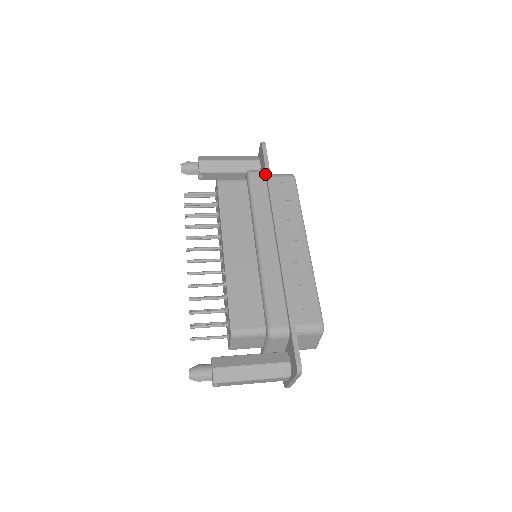
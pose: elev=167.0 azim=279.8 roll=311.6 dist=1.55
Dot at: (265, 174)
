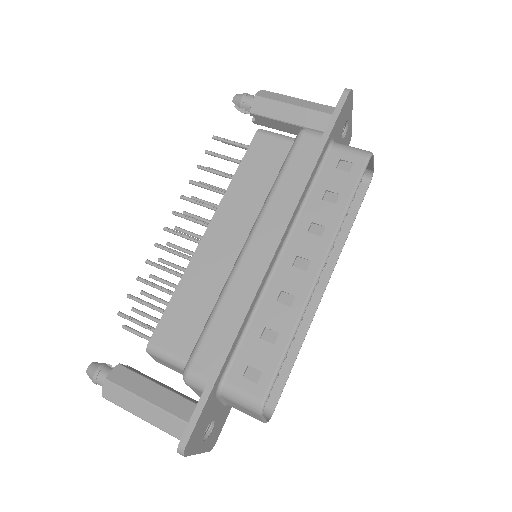
Dot at: (321, 140)
